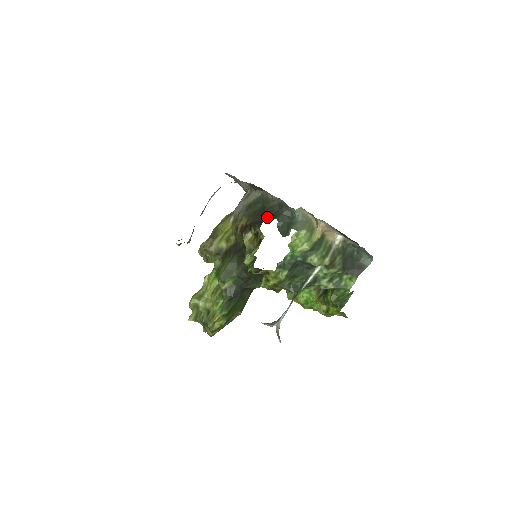
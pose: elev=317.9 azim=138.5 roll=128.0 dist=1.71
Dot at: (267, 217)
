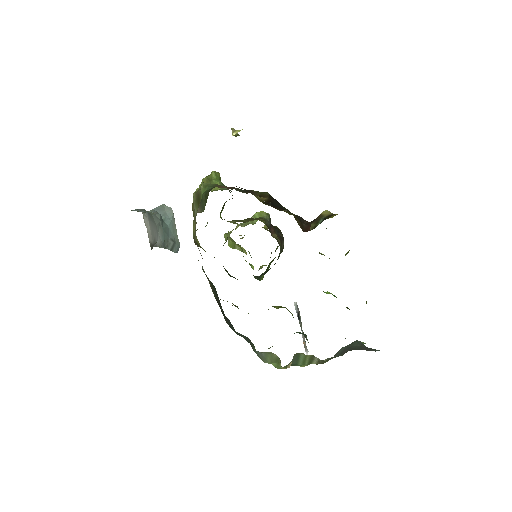
Dot at: (224, 318)
